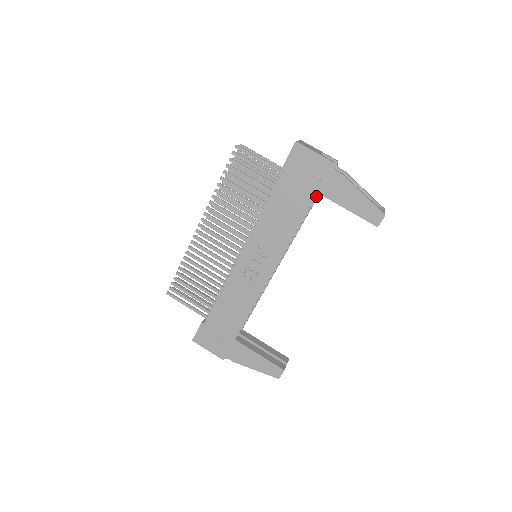
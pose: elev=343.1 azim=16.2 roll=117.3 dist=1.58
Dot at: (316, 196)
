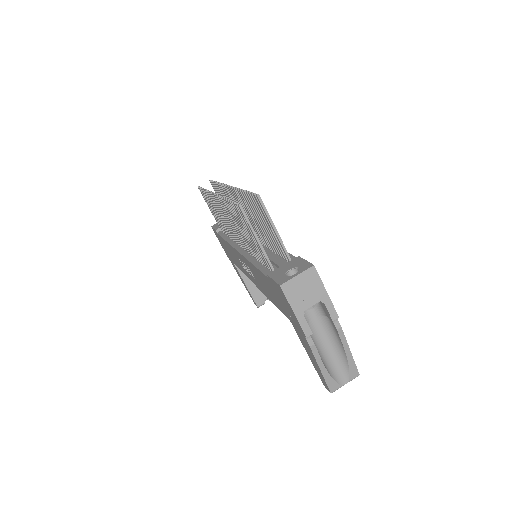
Dot at: occluded
